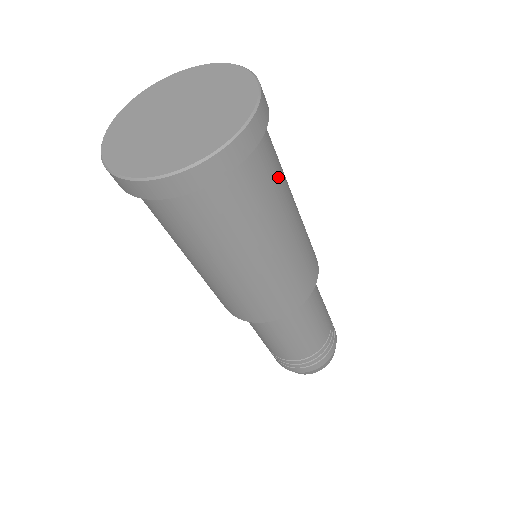
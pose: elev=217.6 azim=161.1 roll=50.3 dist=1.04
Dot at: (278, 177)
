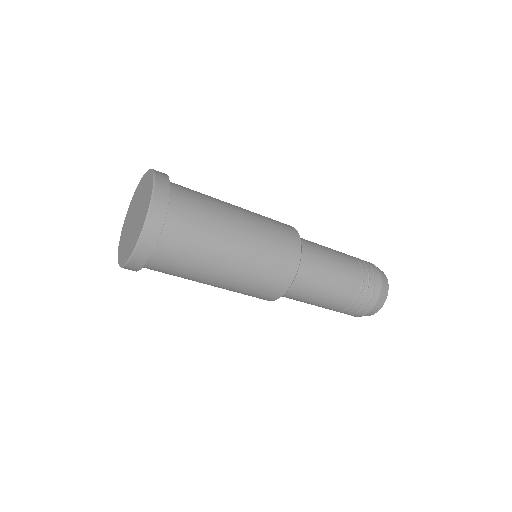
Dot at: (205, 201)
